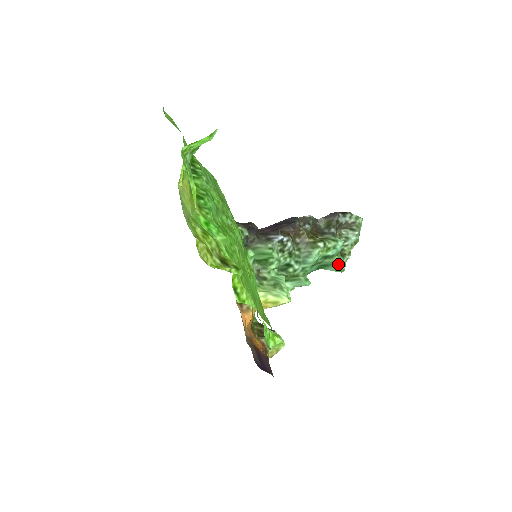
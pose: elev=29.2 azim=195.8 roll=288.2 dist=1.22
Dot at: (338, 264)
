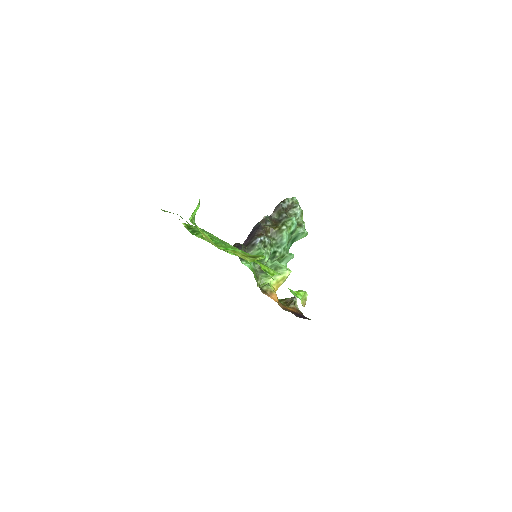
Dot at: (301, 232)
